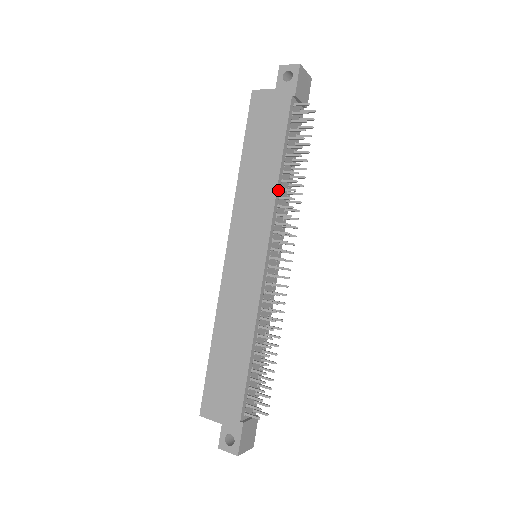
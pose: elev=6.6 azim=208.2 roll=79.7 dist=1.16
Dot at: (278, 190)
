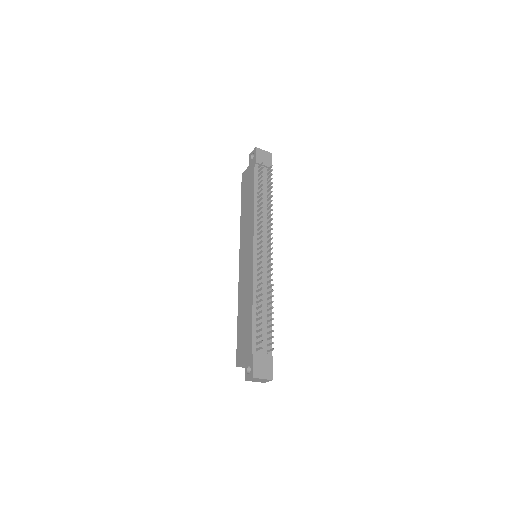
Dot at: (255, 212)
